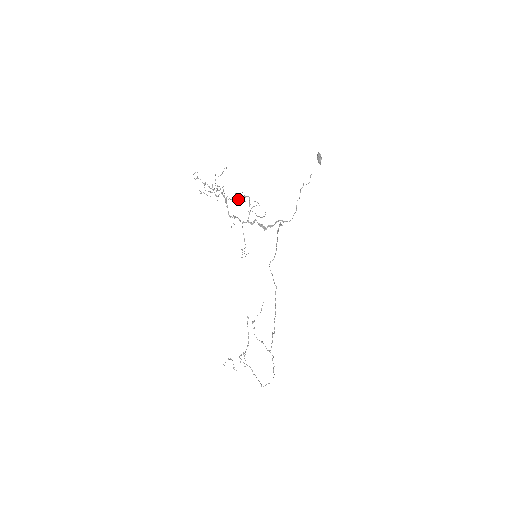
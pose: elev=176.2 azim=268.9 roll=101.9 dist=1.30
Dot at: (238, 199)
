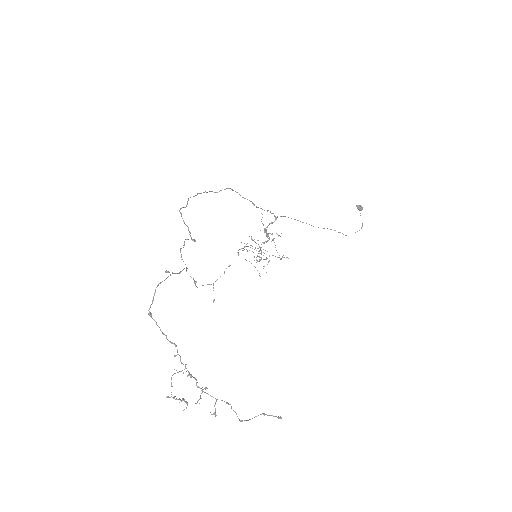
Dot at: (280, 259)
